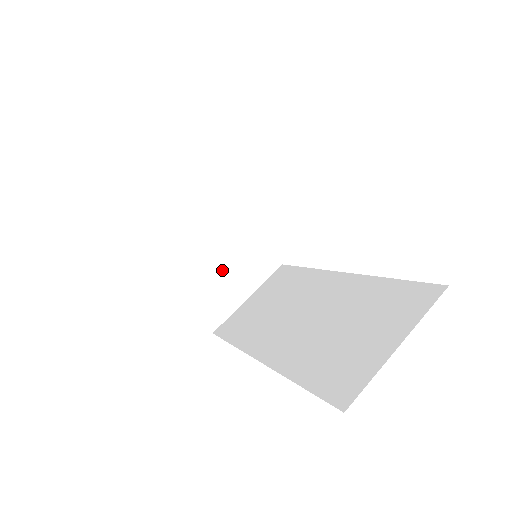
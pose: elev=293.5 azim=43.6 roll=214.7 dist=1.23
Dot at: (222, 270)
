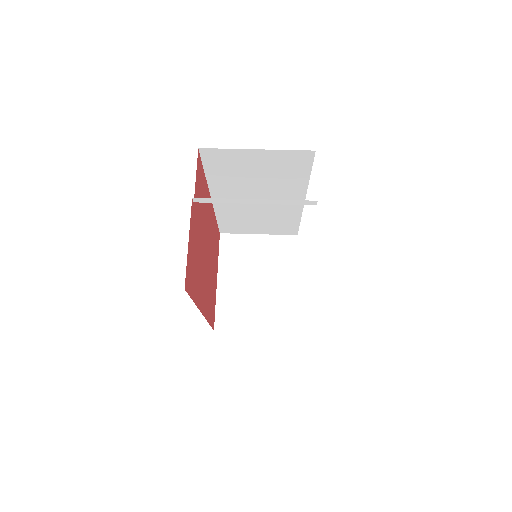
Dot at: (254, 299)
